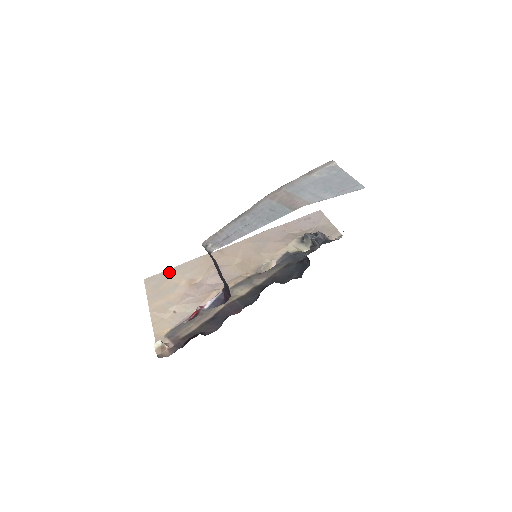
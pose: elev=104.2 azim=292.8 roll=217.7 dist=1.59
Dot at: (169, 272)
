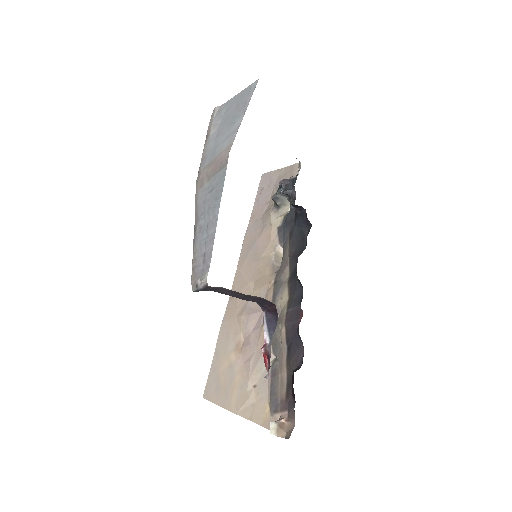
Dot at: (214, 366)
